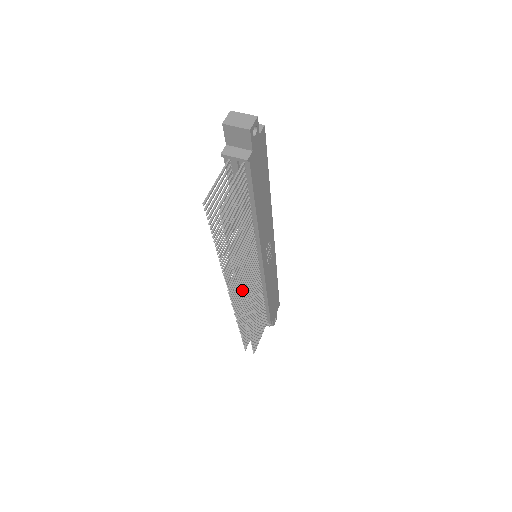
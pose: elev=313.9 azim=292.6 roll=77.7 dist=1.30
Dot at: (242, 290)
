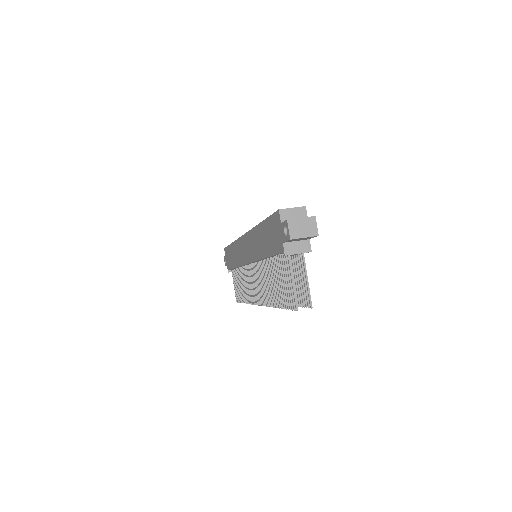
Dot at: occluded
